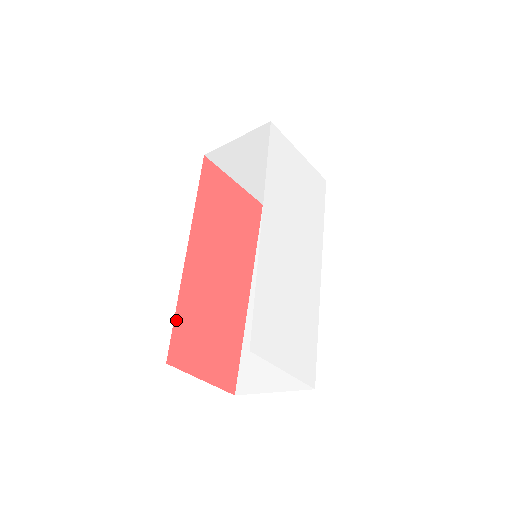
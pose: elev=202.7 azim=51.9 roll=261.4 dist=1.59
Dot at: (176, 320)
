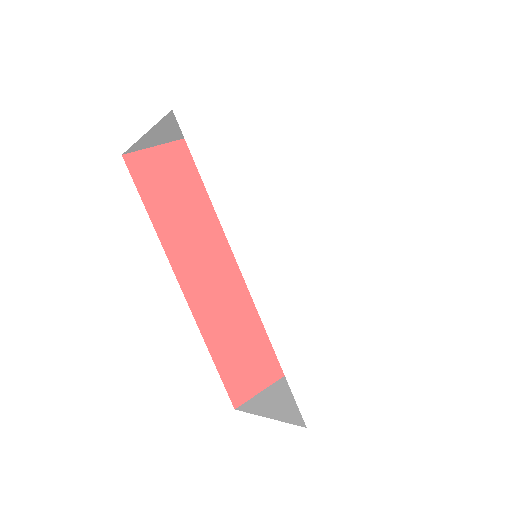
Dot at: (218, 367)
